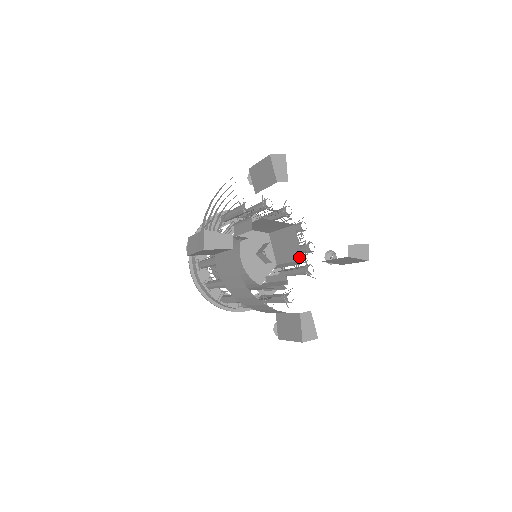
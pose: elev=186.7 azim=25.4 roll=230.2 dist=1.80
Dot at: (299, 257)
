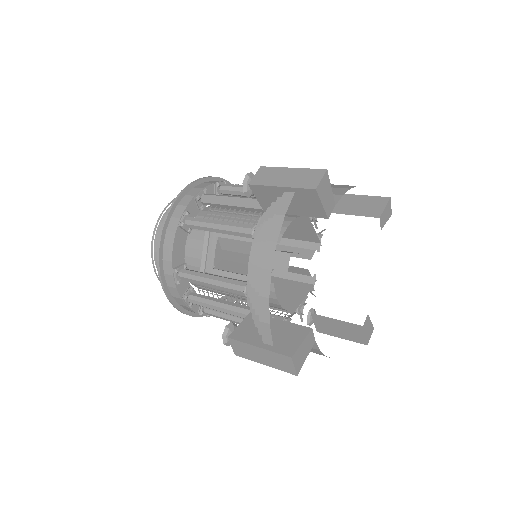
Dot at: (313, 240)
